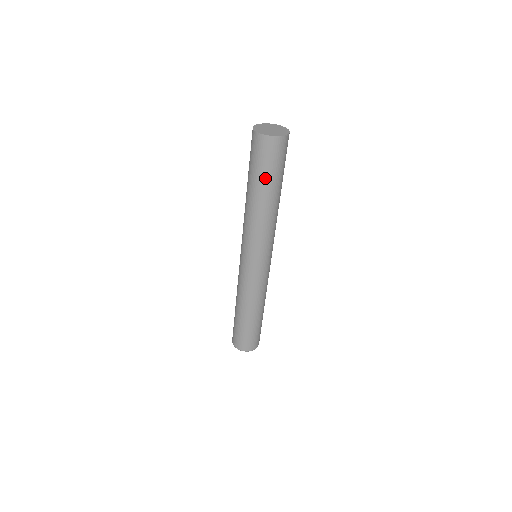
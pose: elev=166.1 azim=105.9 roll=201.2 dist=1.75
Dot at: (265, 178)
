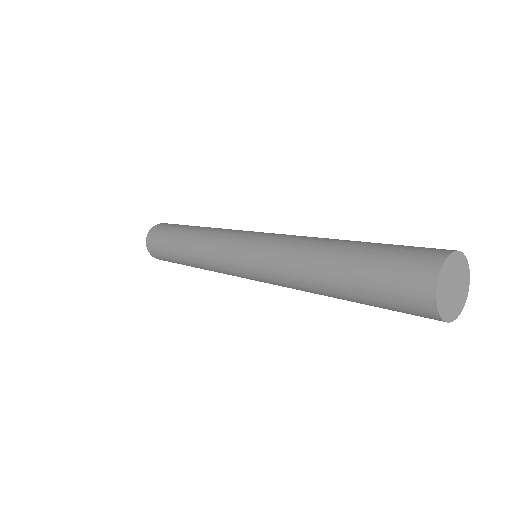
Dot at: occluded
